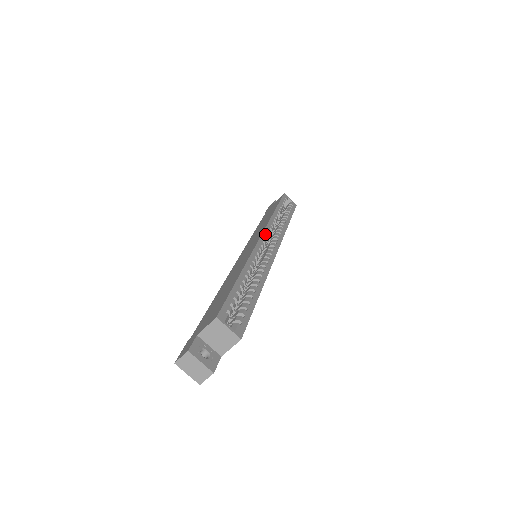
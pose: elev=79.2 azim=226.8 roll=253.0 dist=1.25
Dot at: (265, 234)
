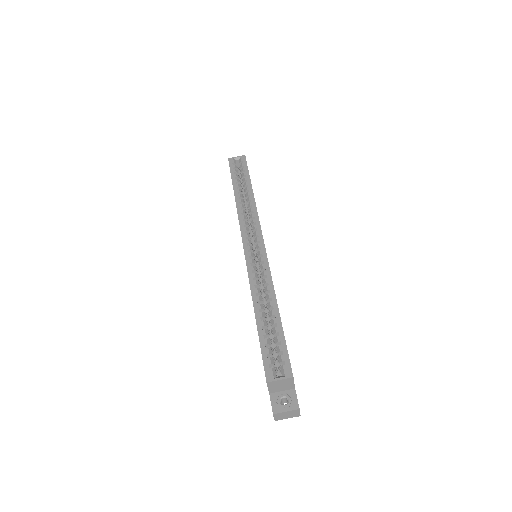
Dot at: (245, 239)
